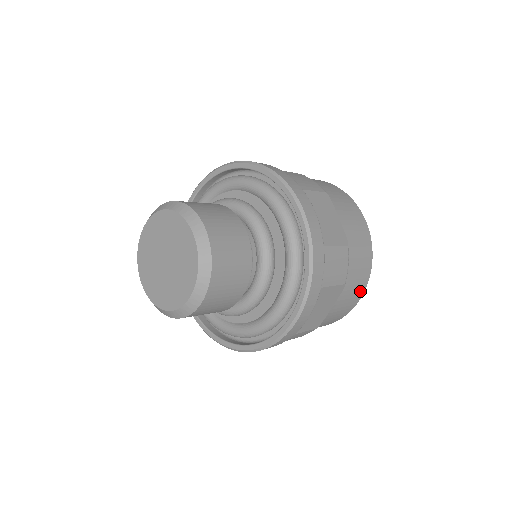
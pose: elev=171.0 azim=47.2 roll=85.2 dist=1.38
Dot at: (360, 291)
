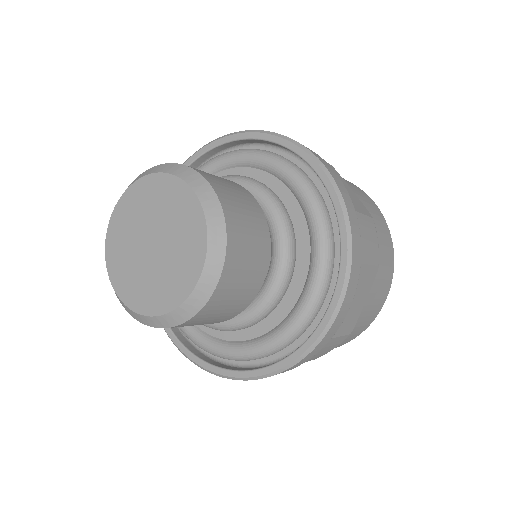
Dot at: (387, 284)
